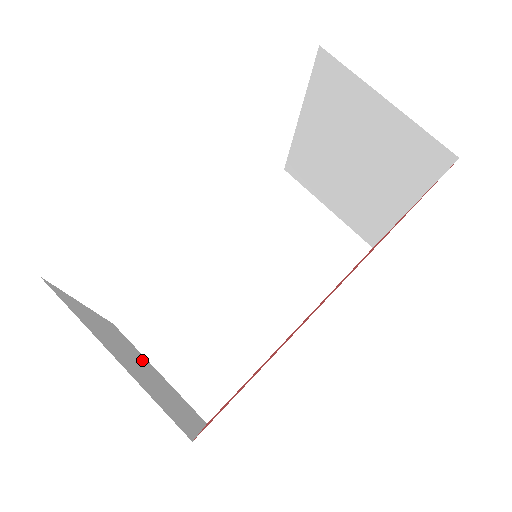
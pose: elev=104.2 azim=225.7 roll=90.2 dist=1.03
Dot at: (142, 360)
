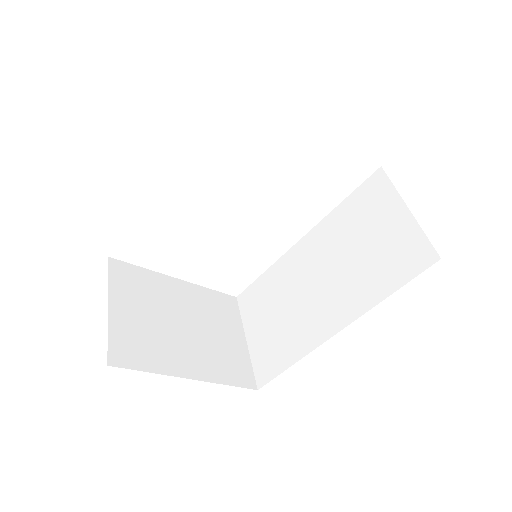
Dot at: (215, 324)
